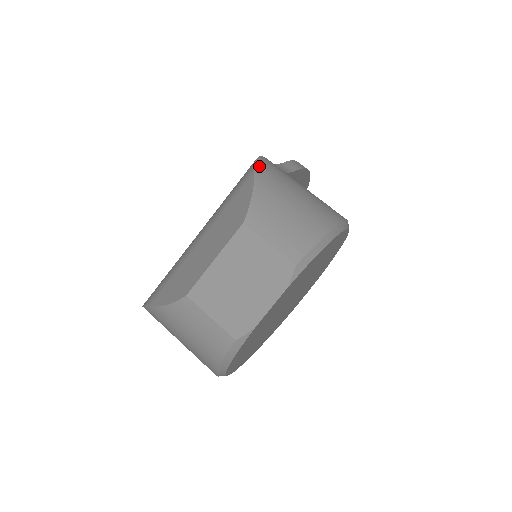
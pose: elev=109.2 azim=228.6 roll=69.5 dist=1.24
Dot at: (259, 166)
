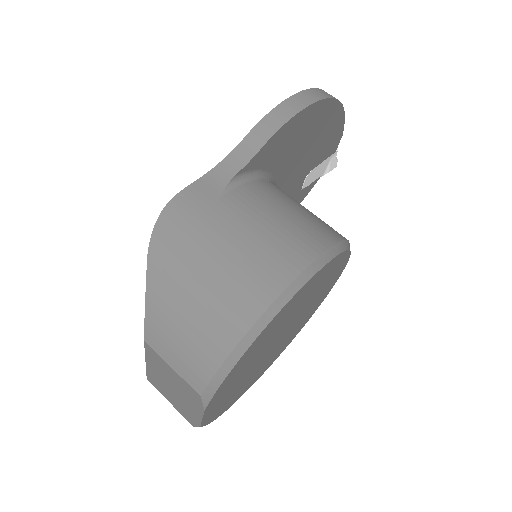
Dot at: (156, 240)
